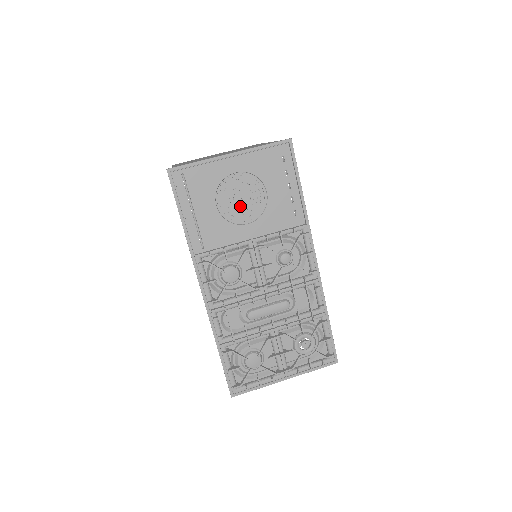
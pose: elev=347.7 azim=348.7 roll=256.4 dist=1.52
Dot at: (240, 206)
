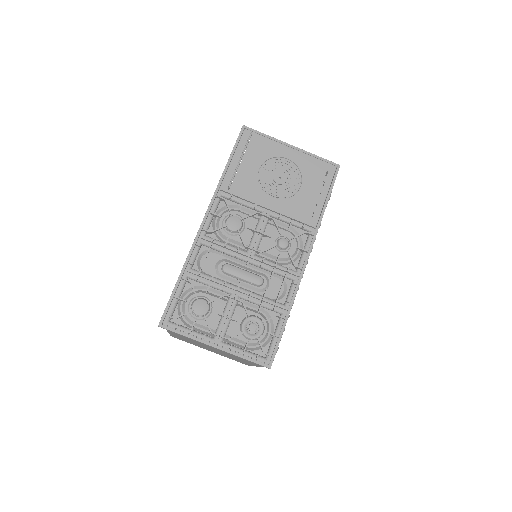
Dot at: (275, 181)
